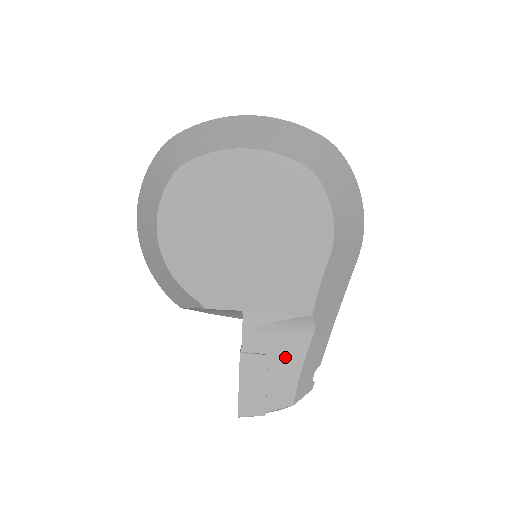
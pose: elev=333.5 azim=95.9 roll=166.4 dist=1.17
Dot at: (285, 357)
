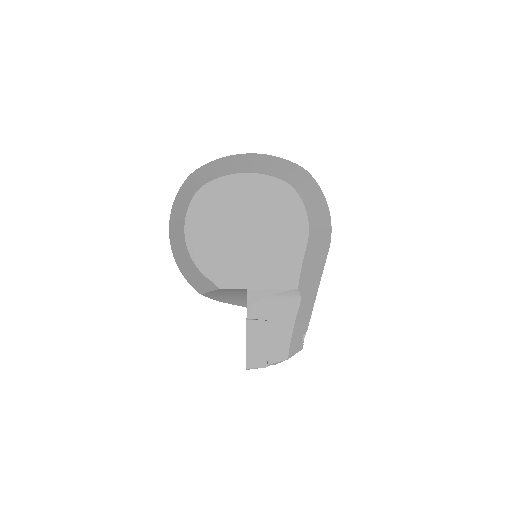
Dot at: (280, 322)
